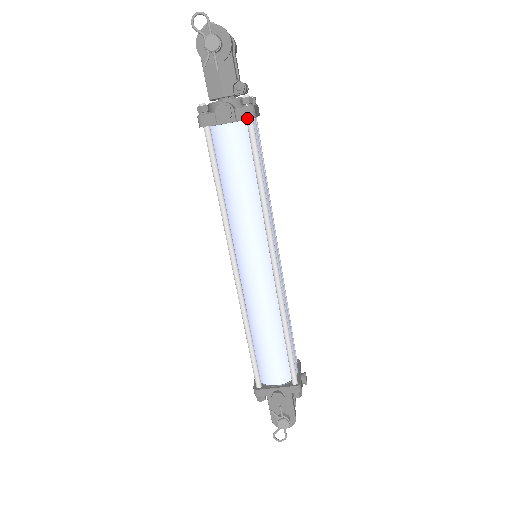
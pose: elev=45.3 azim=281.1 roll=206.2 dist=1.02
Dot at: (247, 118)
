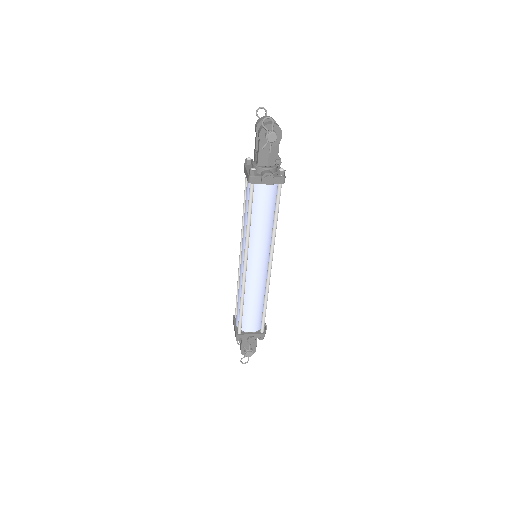
Dot at: (280, 183)
